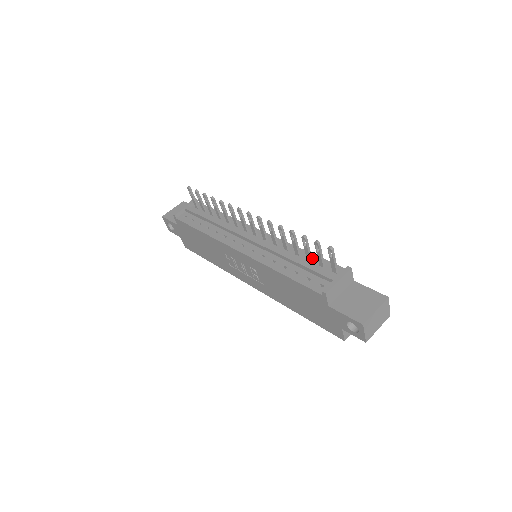
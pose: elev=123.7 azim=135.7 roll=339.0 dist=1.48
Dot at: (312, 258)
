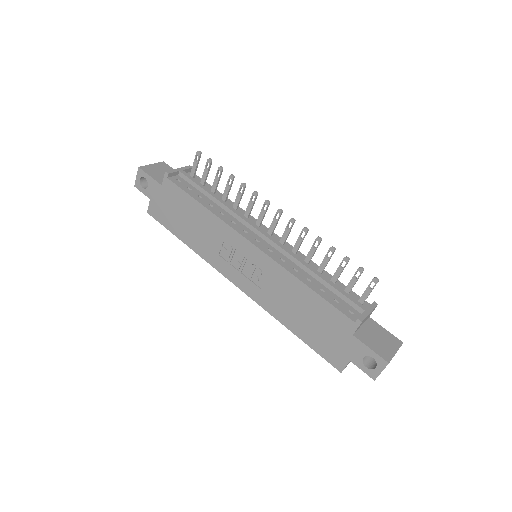
Dot at: (334, 281)
